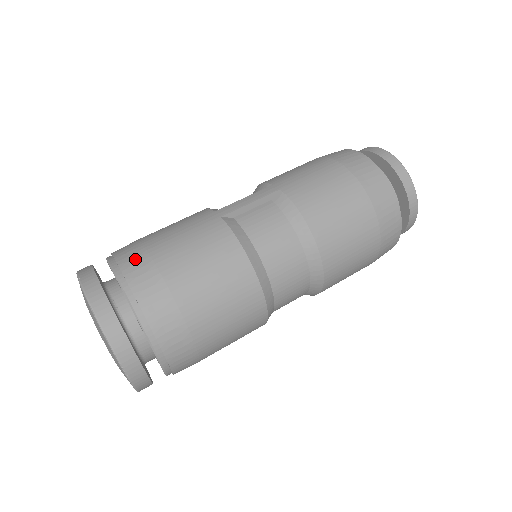
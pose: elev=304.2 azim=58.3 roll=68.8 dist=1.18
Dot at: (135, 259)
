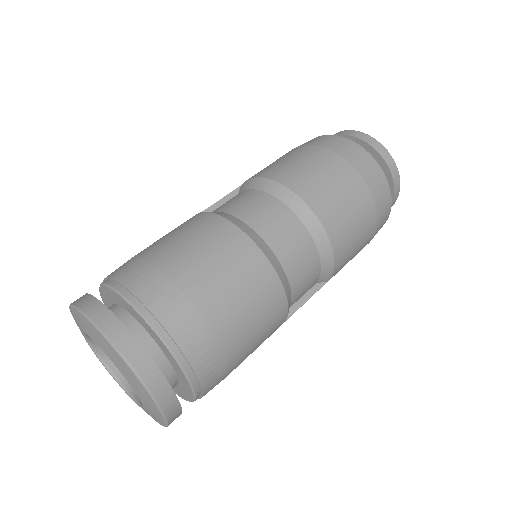
Dot at: occluded
